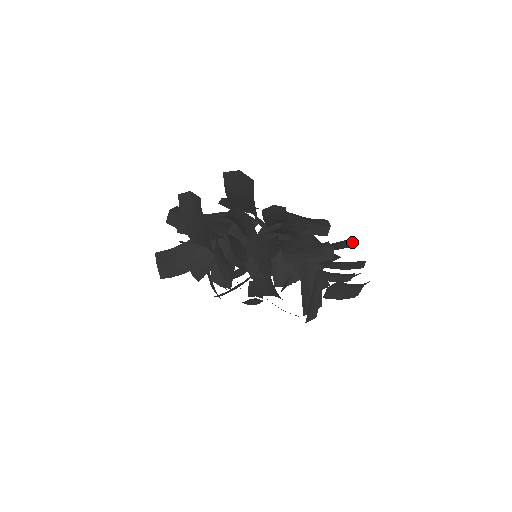
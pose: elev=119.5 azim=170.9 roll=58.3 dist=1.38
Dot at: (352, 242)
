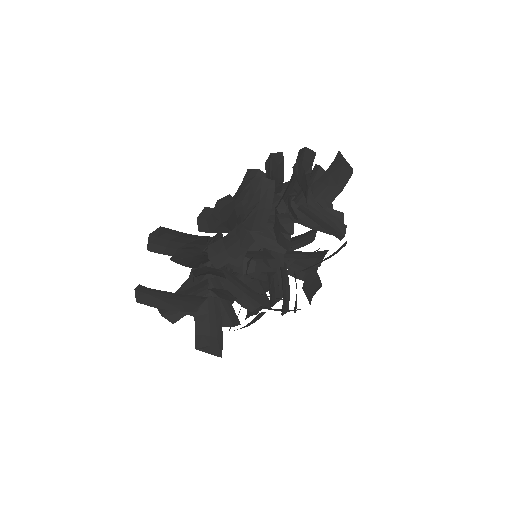
Dot at: (277, 154)
